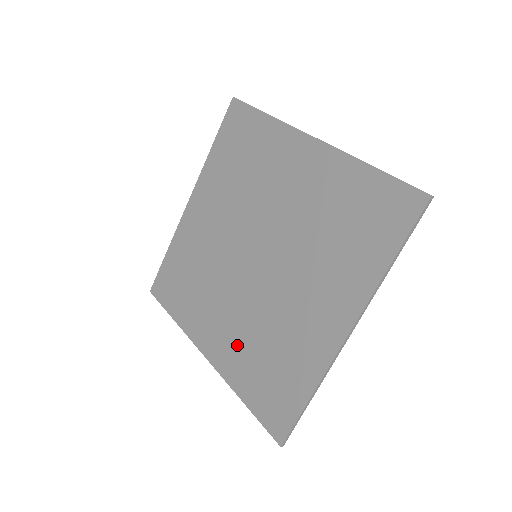
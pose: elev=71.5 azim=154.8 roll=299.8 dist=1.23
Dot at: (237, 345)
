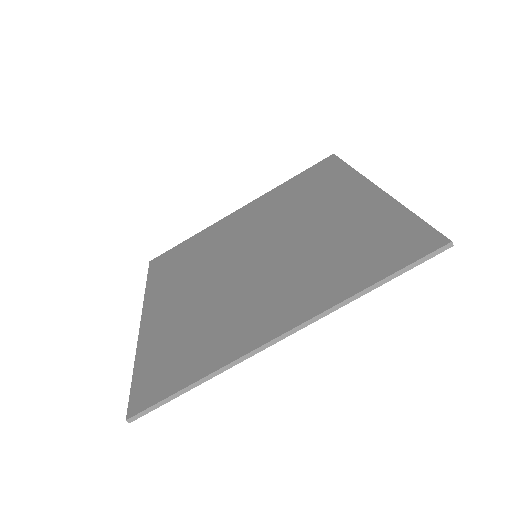
Dot at: (176, 317)
